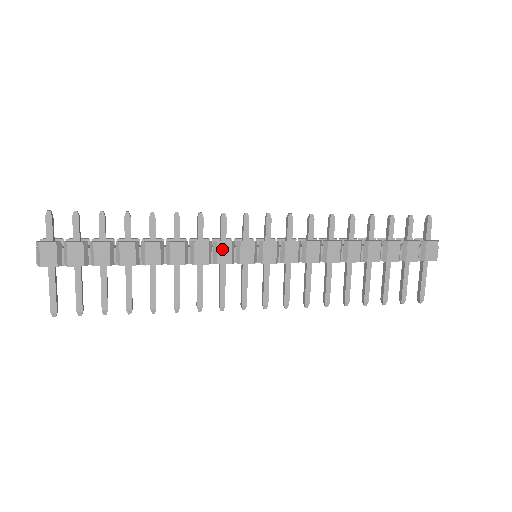
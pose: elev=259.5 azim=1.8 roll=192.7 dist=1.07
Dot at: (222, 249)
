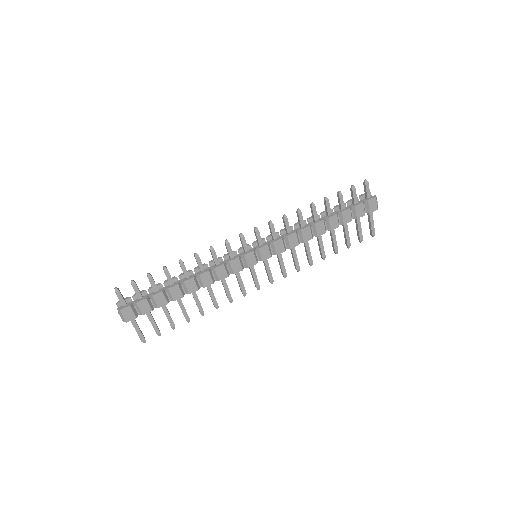
Dot at: (234, 264)
